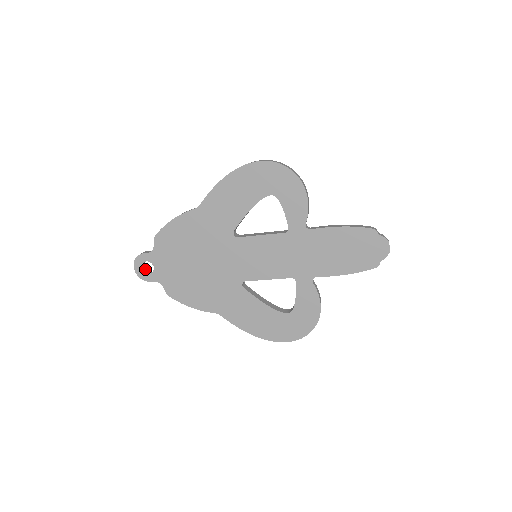
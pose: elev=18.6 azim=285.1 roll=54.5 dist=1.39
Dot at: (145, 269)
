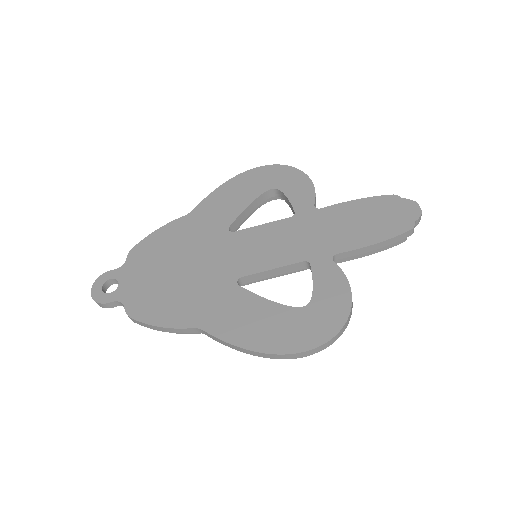
Dot at: occluded
